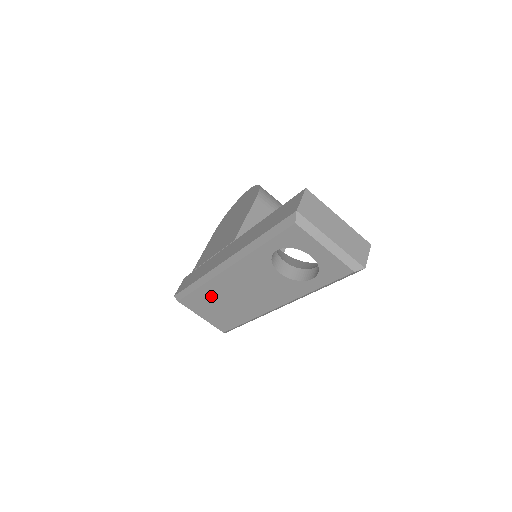
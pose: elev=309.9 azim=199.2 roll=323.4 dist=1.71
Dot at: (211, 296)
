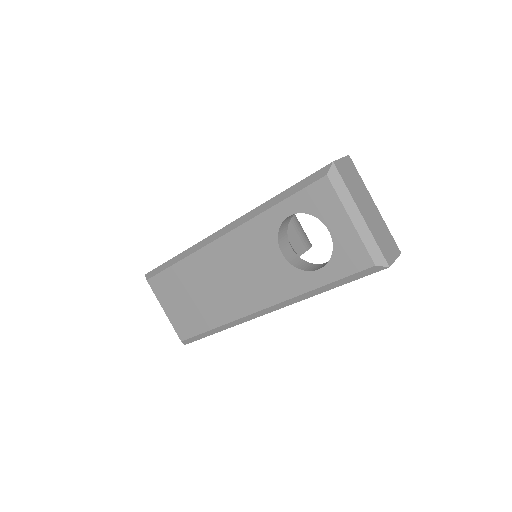
Dot at: (188, 278)
